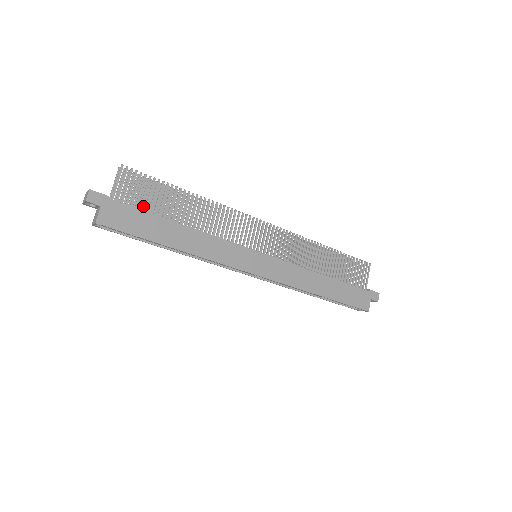
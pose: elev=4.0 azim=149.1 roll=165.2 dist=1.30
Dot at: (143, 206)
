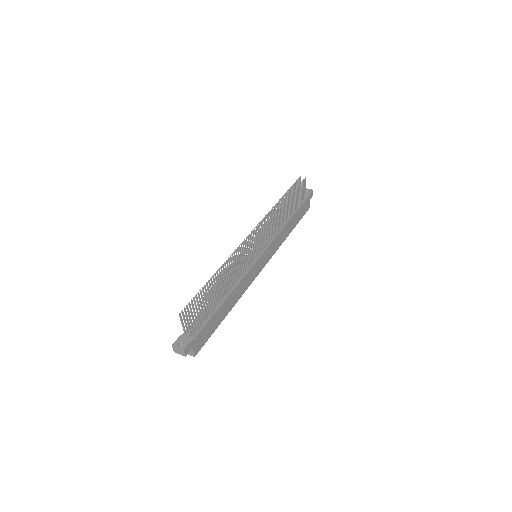
Dot at: occluded
